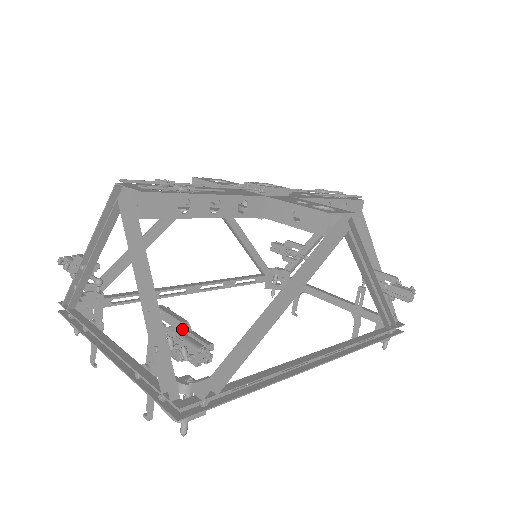
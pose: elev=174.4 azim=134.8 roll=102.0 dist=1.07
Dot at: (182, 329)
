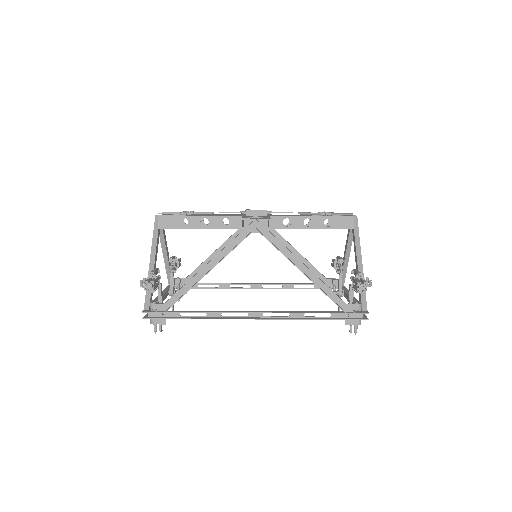
Dot at: (150, 275)
